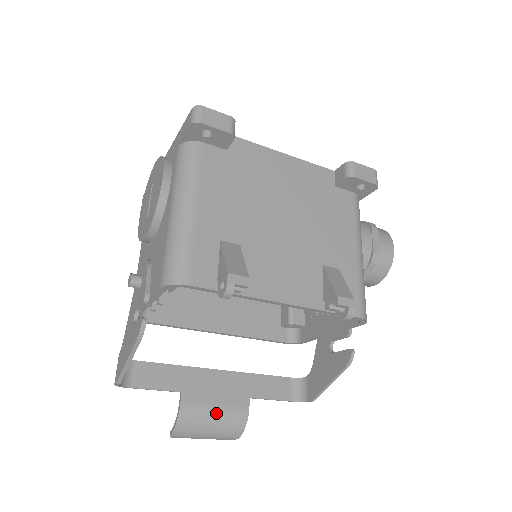
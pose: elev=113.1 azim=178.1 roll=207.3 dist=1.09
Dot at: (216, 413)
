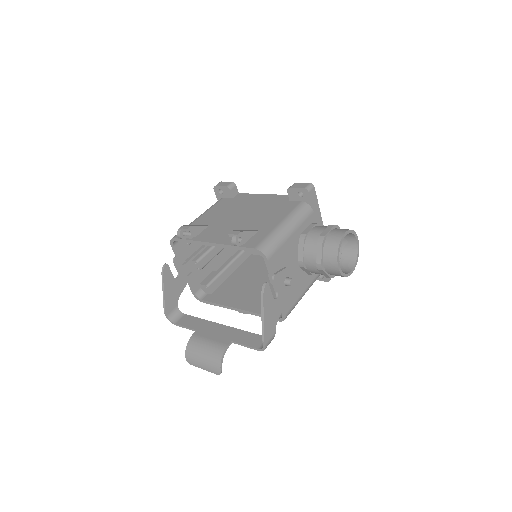
Dot at: (207, 344)
